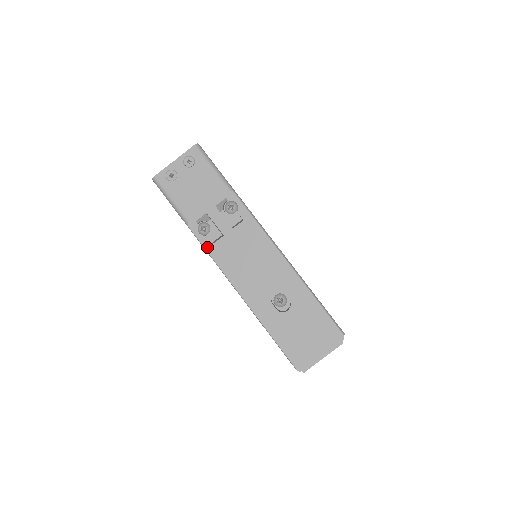
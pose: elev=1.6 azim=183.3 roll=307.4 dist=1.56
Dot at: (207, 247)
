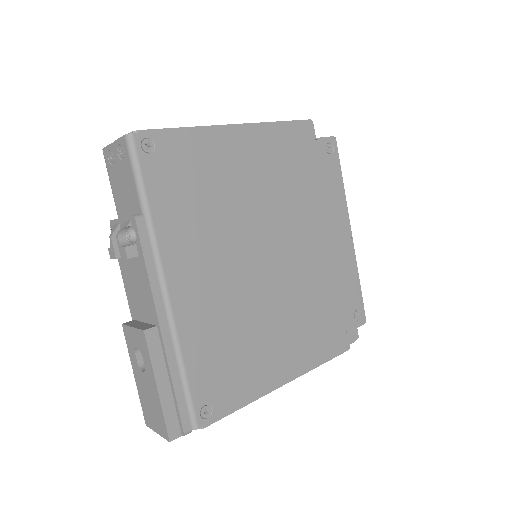
Dot at: occluded
